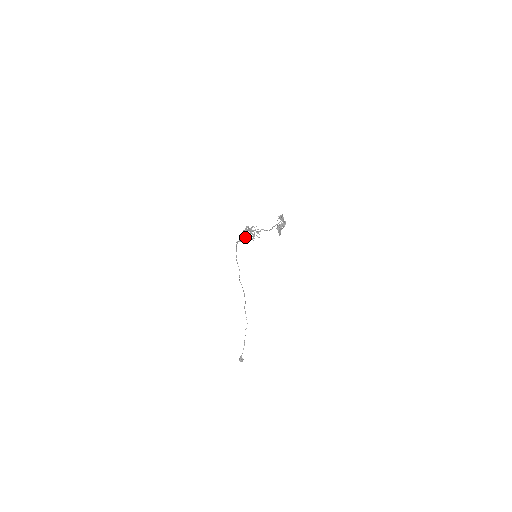
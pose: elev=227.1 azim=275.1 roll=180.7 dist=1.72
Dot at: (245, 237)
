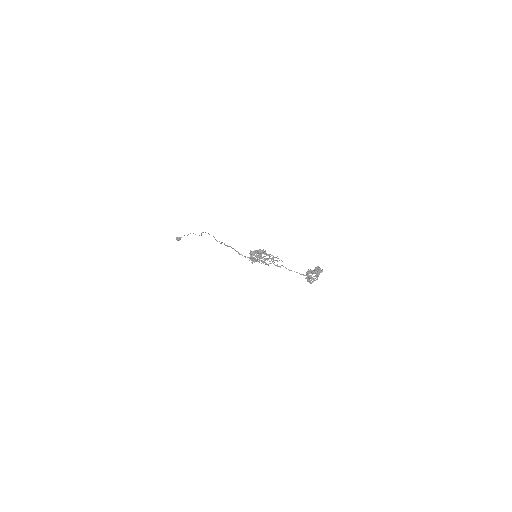
Dot at: (255, 260)
